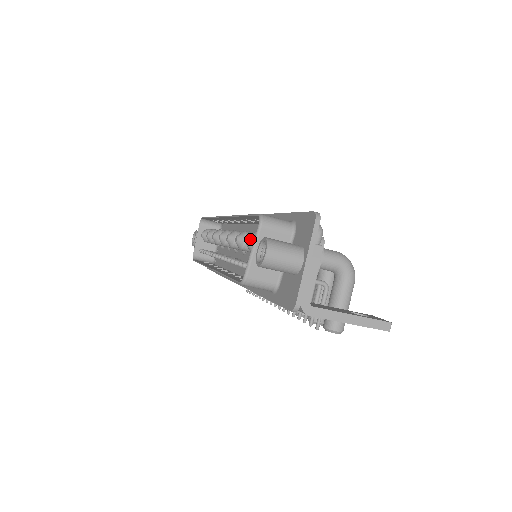
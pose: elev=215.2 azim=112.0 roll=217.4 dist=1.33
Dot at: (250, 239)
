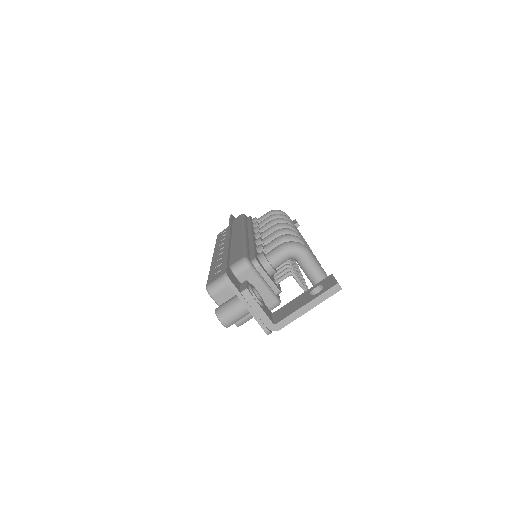
Dot at: occluded
